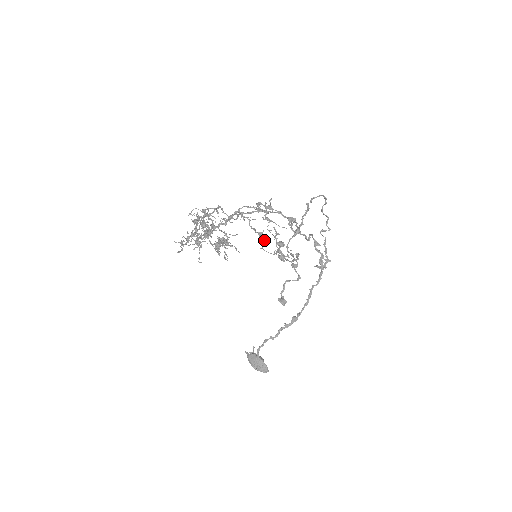
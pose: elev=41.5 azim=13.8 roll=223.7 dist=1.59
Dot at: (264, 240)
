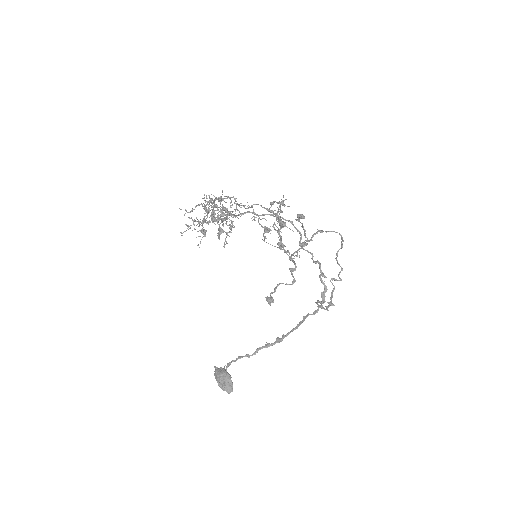
Dot at: (268, 232)
